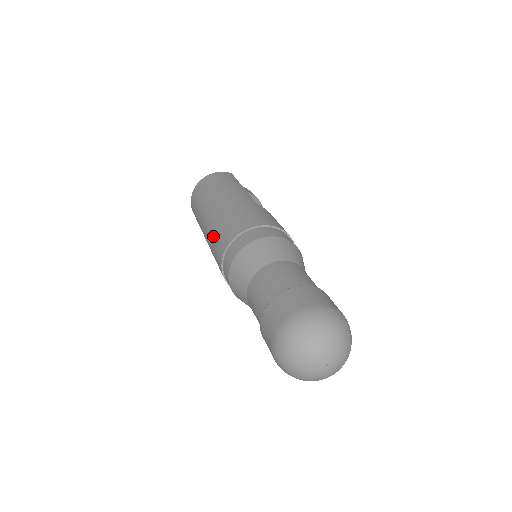
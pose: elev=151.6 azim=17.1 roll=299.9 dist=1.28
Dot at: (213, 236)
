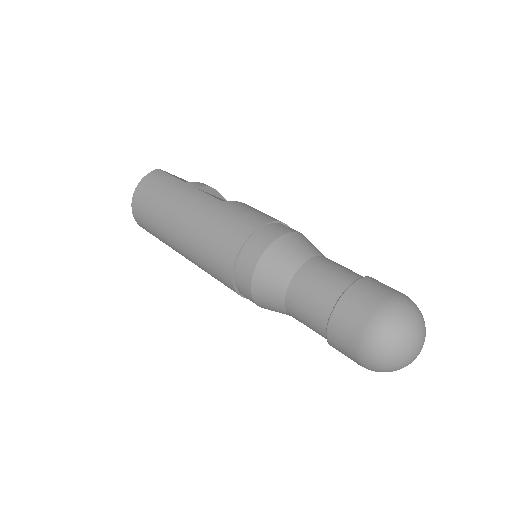
Dot at: (202, 261)
